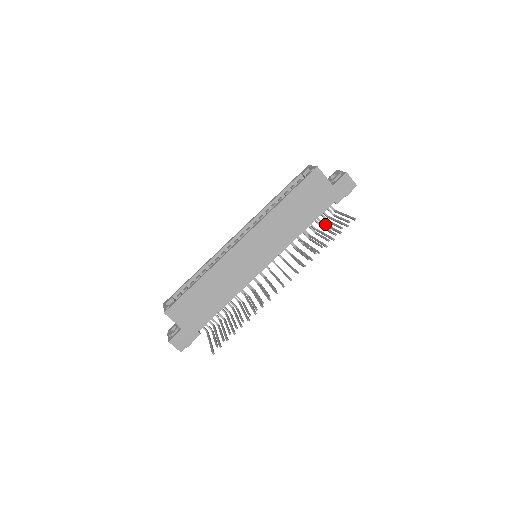
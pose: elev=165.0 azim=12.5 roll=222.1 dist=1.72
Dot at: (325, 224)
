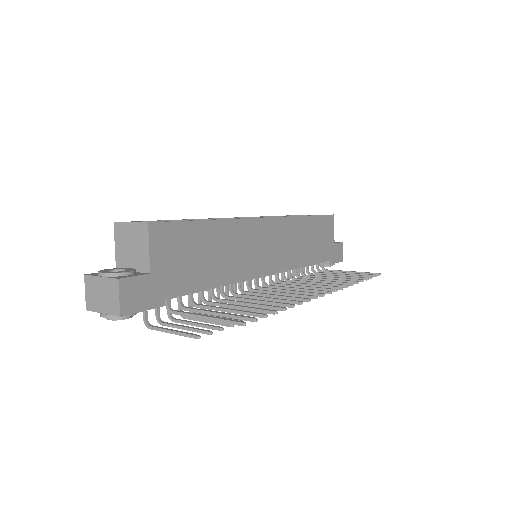
Dot at: occluded
